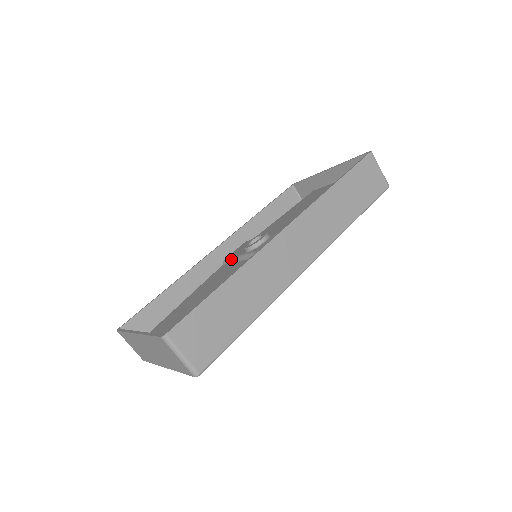
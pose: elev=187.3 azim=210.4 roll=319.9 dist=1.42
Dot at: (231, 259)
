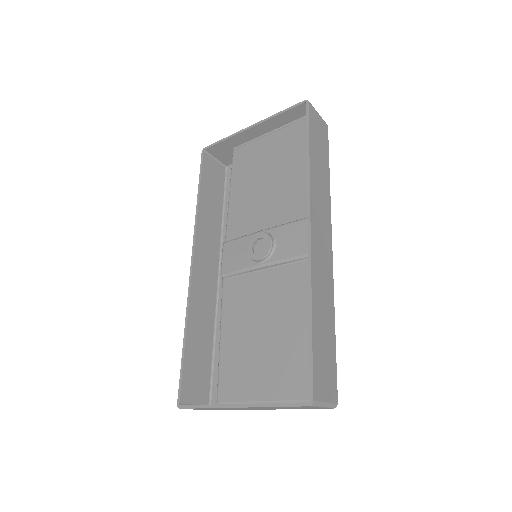
Dot at: (237, 273)
